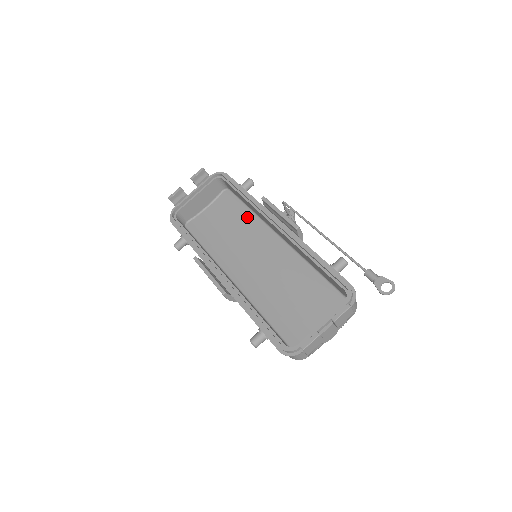
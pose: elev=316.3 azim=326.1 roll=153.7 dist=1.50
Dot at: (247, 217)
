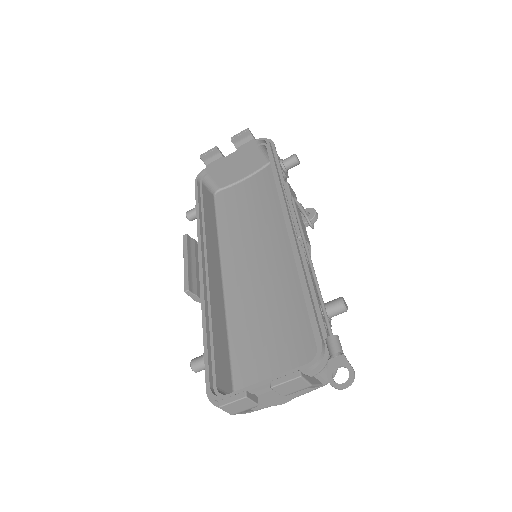
Dot at: (277, 203)
